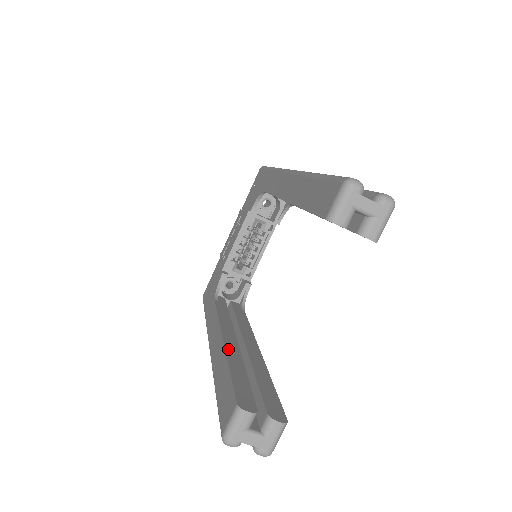
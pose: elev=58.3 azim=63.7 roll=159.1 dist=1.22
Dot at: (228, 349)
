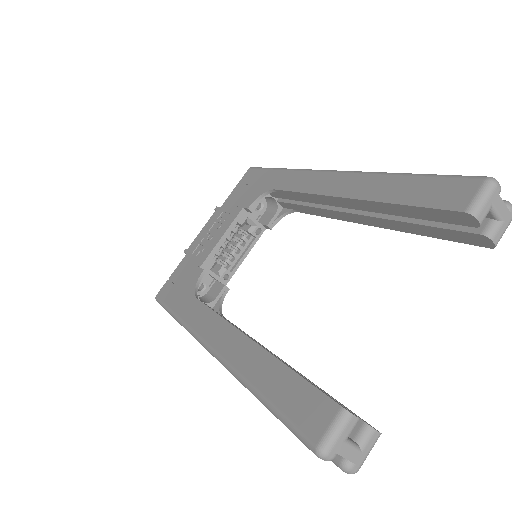
Dot at: occluded
